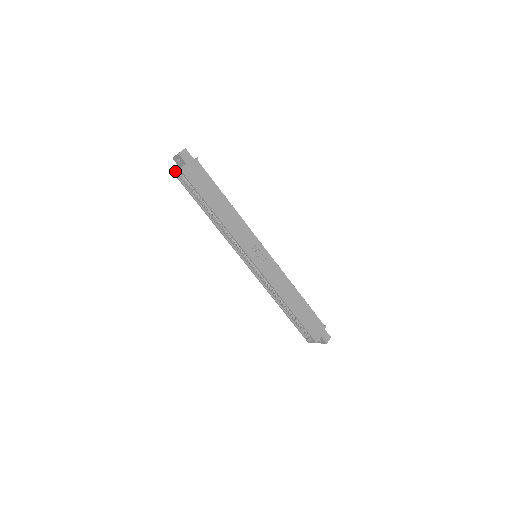
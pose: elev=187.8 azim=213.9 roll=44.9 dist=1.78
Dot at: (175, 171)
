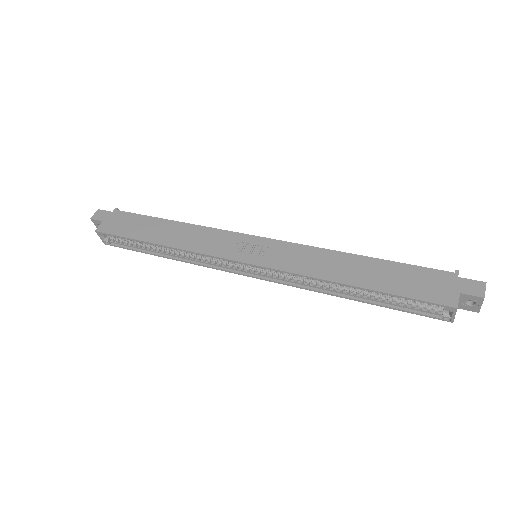
Dot at: occluded
